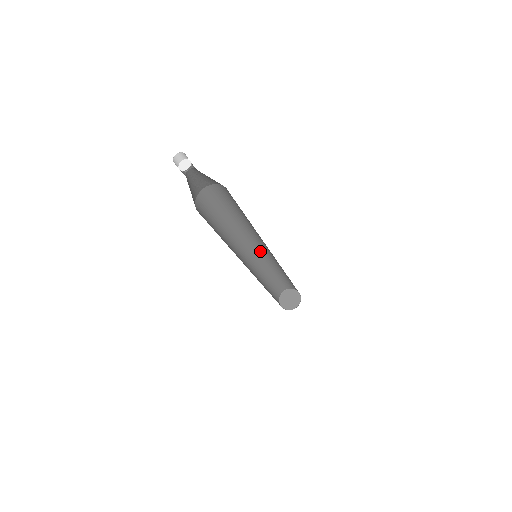
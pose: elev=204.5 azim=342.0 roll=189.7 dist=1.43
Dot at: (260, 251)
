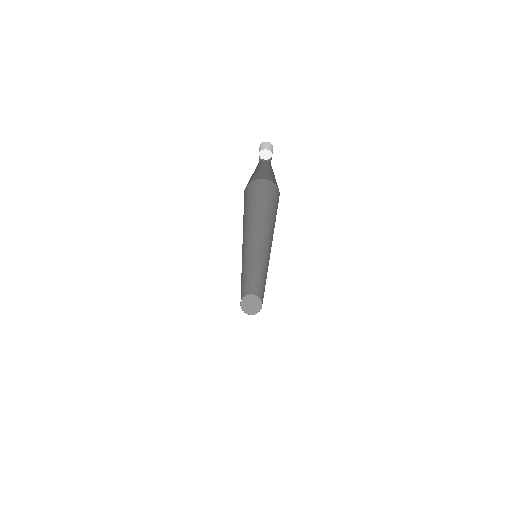
Dot at: (259, 253)
